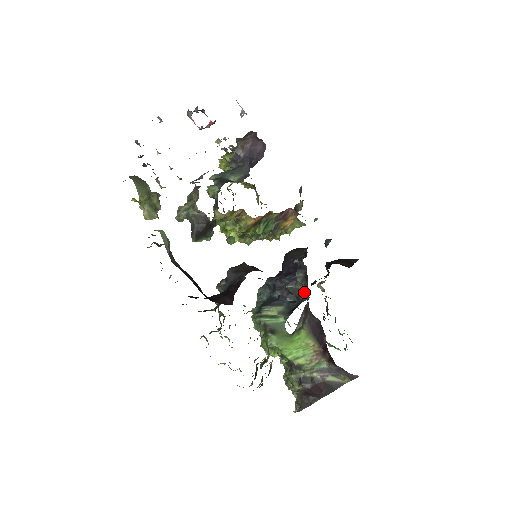
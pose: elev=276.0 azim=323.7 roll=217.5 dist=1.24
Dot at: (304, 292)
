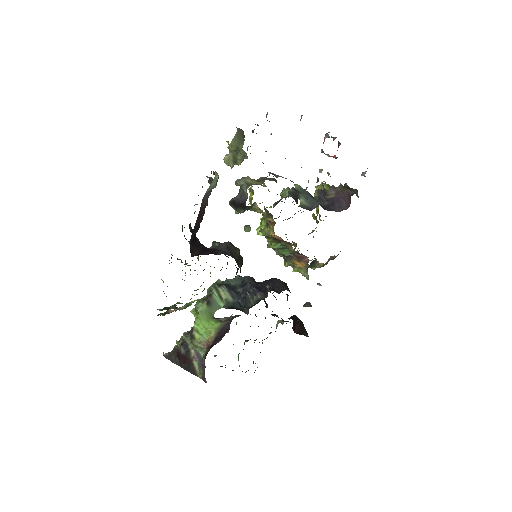
Dot at: (250, 307)
